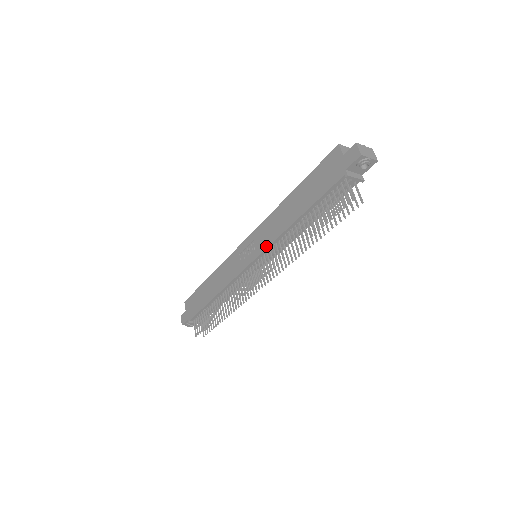
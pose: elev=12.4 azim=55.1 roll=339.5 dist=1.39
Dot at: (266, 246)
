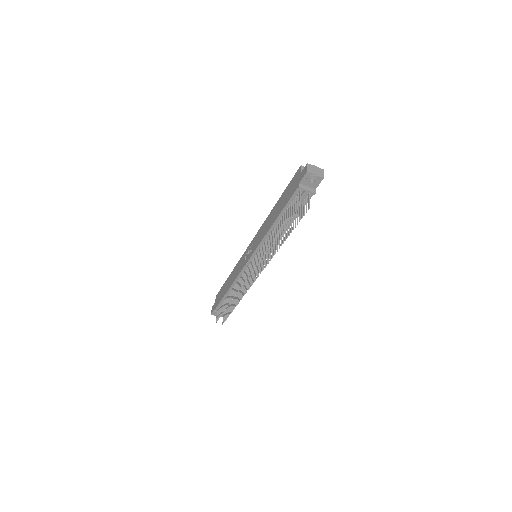
Dot at: (257, 245)
